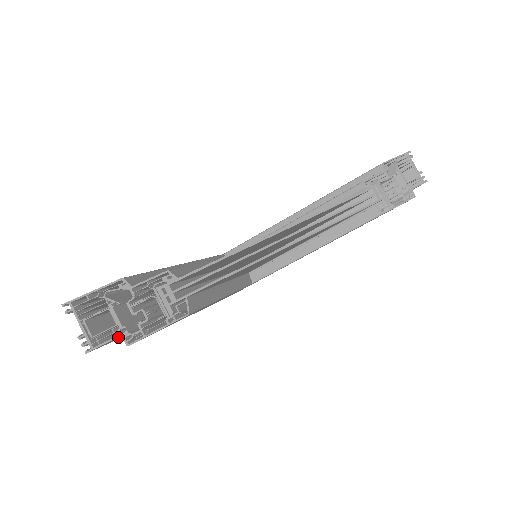
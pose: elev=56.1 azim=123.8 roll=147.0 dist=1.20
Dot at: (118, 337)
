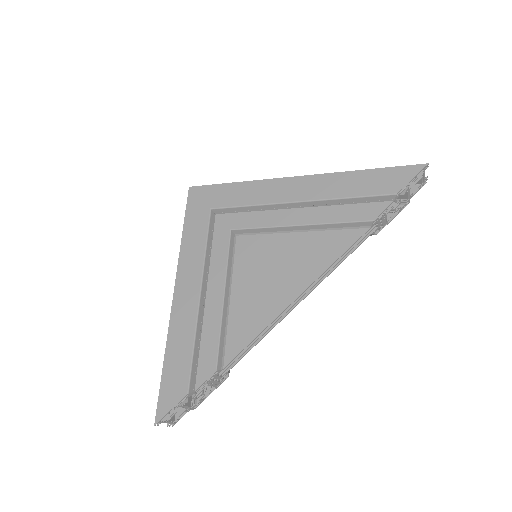
Dot at: occluded
